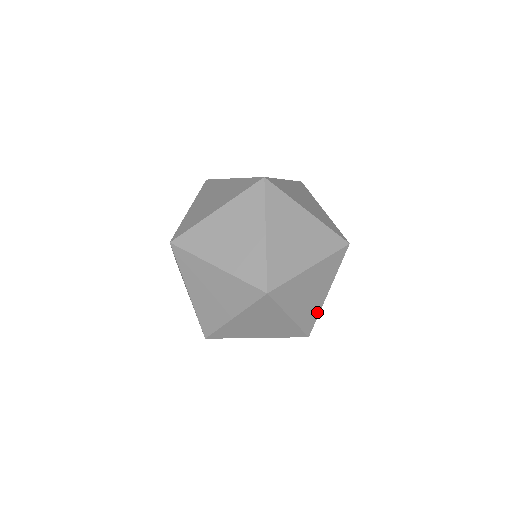
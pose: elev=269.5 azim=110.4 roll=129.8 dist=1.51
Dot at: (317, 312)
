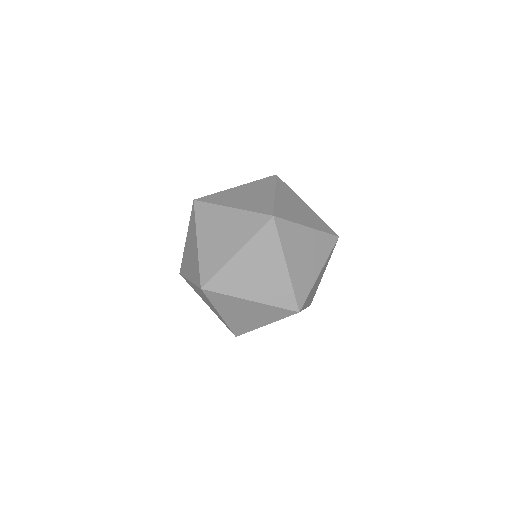
Dot at: (309, 287)
